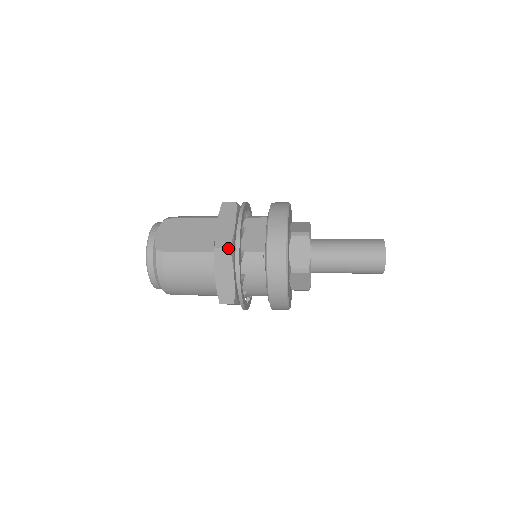
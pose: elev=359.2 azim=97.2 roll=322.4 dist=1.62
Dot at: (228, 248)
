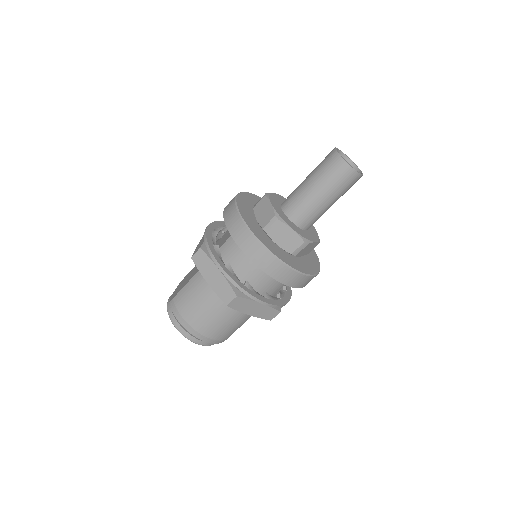
Dot at: (199, 249)
